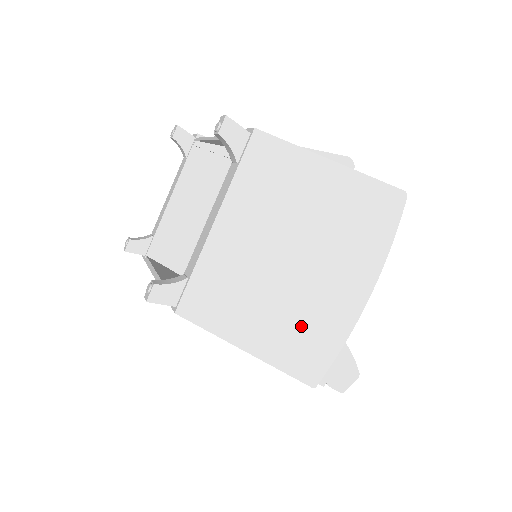
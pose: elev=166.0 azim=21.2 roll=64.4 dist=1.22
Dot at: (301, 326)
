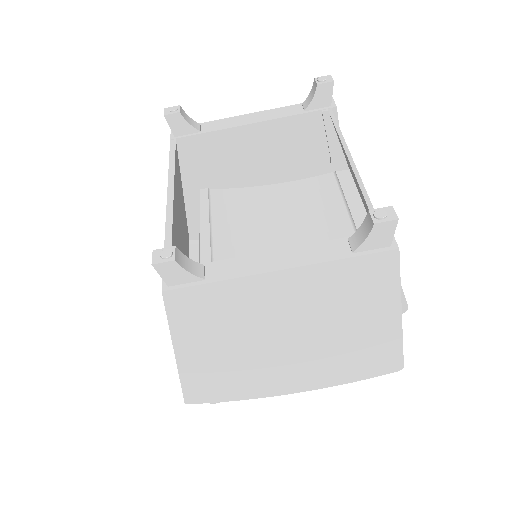
Dot at: (231, 371)
